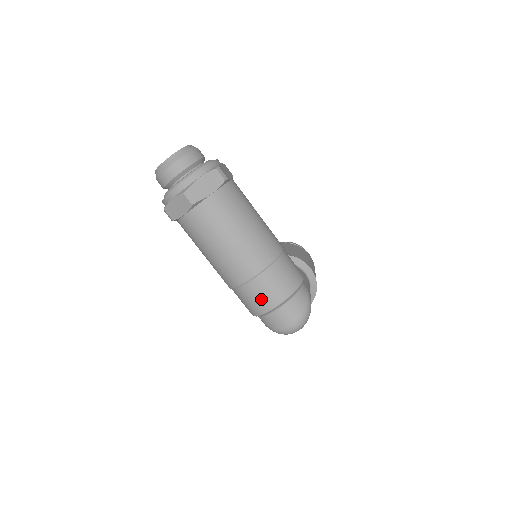
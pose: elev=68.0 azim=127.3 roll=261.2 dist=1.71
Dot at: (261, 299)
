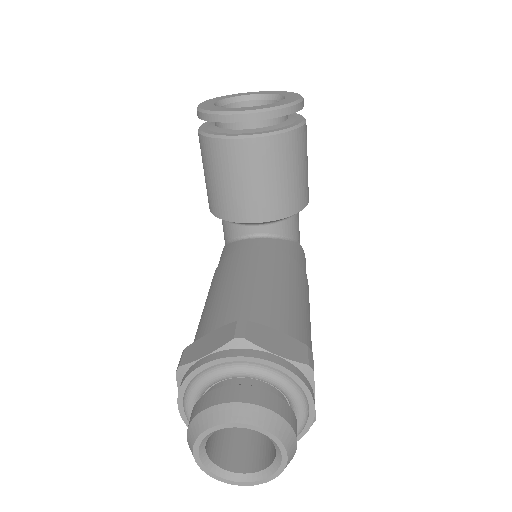
Dot at: occluded
